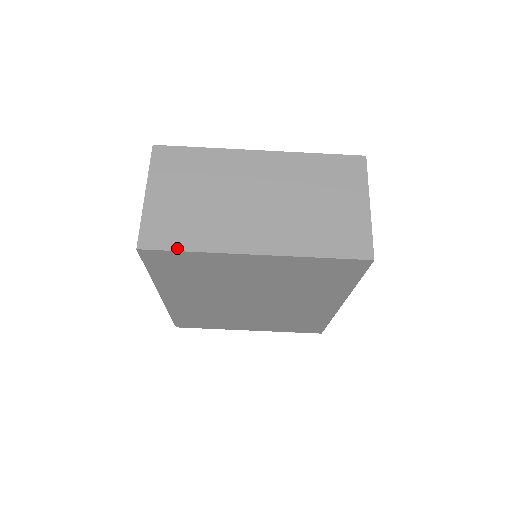
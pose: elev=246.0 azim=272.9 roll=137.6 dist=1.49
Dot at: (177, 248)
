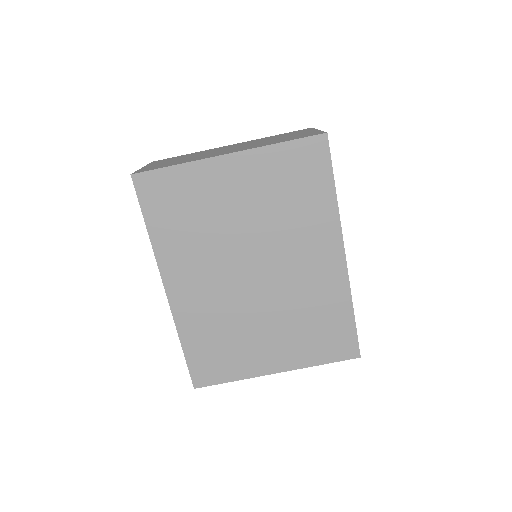
Dot at: (163, 167)
